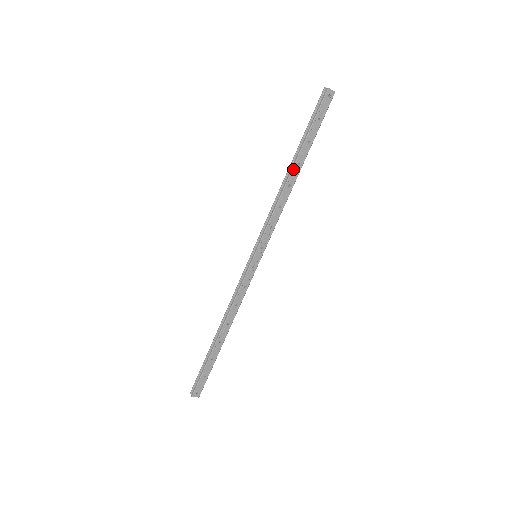
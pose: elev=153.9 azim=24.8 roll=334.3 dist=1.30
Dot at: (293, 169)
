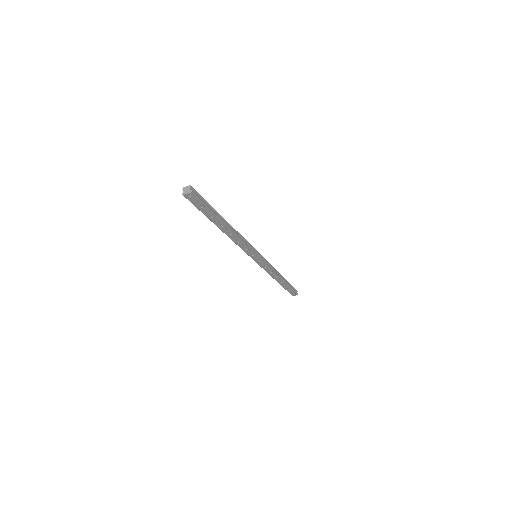
Dot at: (221, 229)
